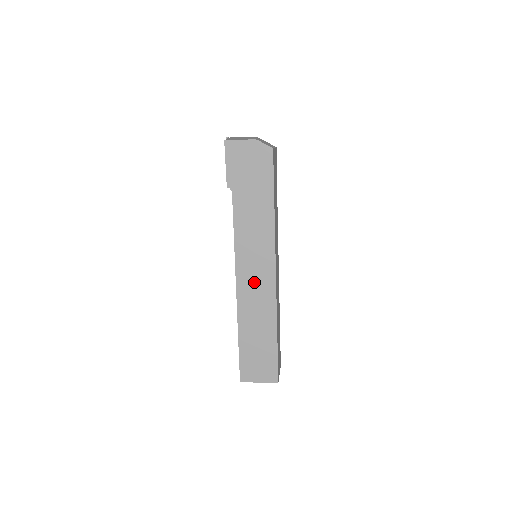
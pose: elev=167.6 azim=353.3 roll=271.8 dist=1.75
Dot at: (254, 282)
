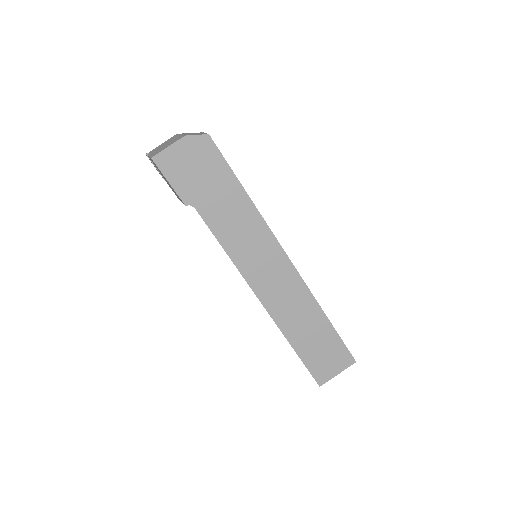
Dot at: (274, 283)
